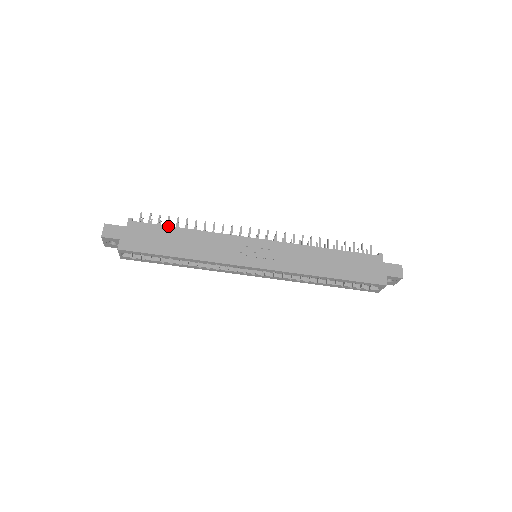
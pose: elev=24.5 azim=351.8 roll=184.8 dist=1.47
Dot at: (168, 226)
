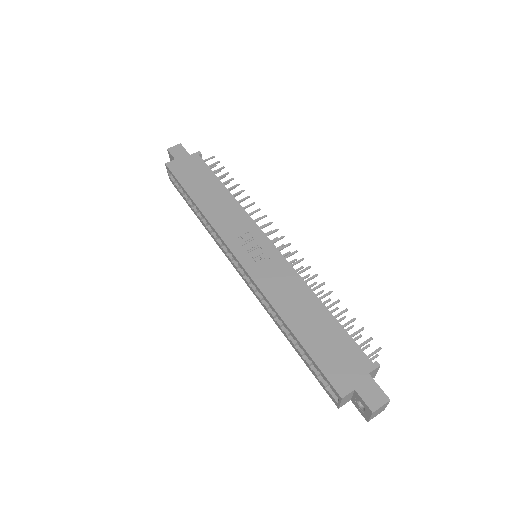
Dot at: (216, 176)
